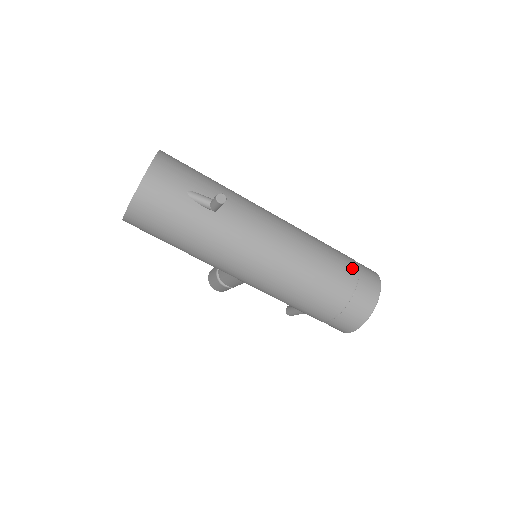
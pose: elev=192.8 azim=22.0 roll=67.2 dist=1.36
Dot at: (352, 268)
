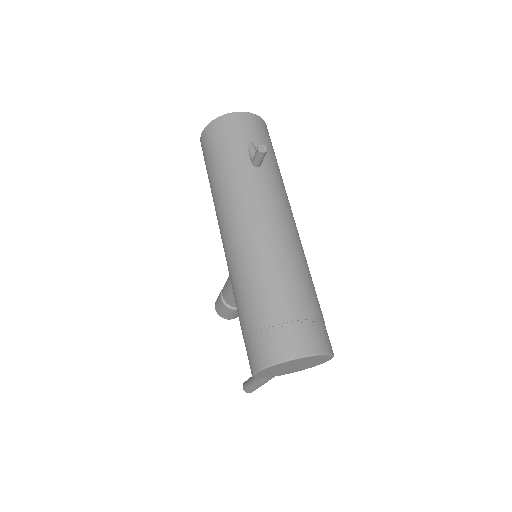
Dot at: (312, 311)
